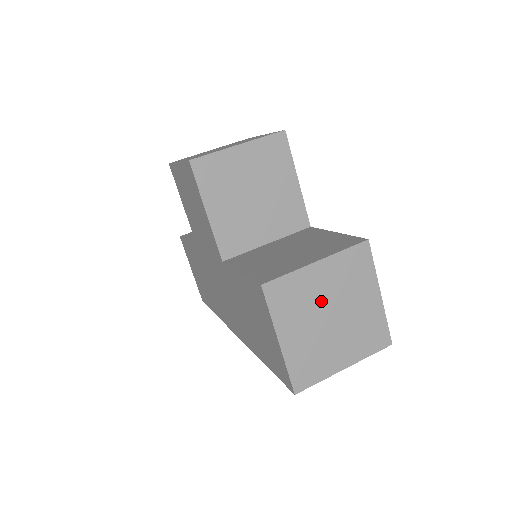
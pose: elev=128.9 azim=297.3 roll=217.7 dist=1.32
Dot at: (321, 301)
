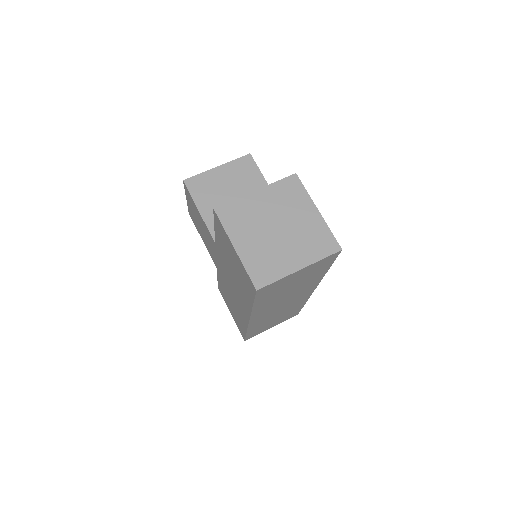
Dot at: (265, 217)
